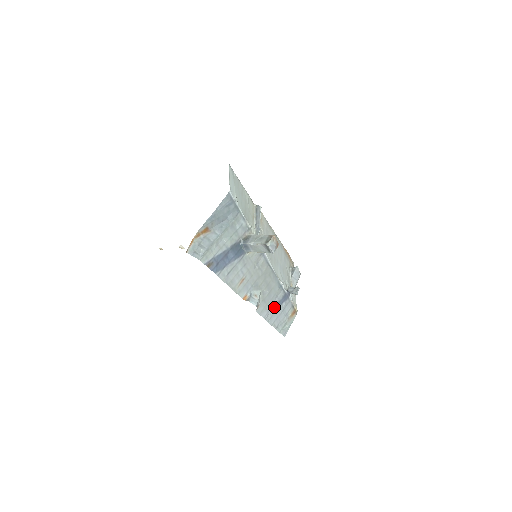
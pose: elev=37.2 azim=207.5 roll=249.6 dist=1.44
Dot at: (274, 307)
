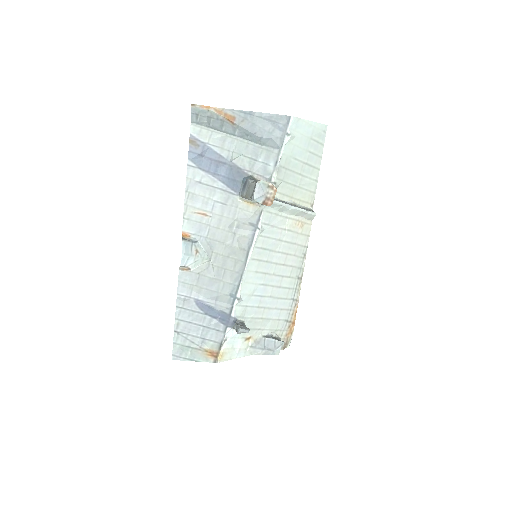
Dot at: (201, 304)
